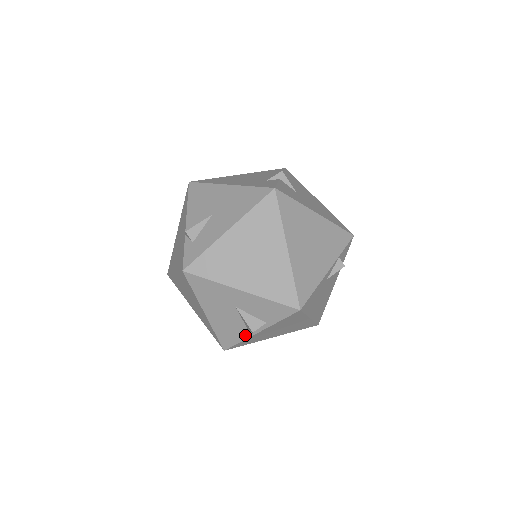
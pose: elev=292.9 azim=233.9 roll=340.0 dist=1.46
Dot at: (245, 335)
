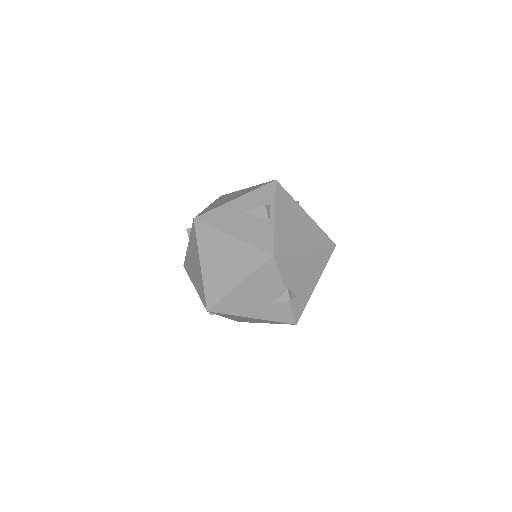
Dot at: (270, 227)
